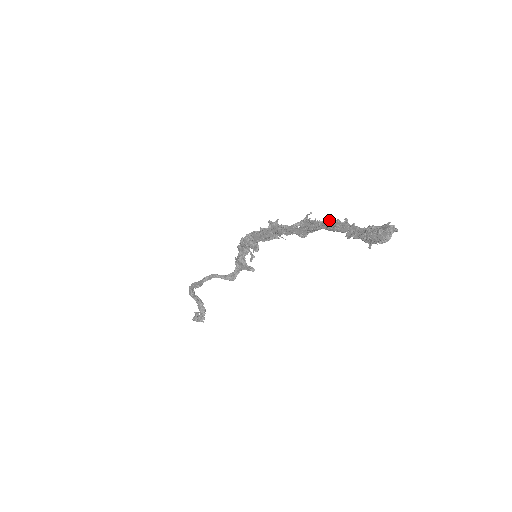
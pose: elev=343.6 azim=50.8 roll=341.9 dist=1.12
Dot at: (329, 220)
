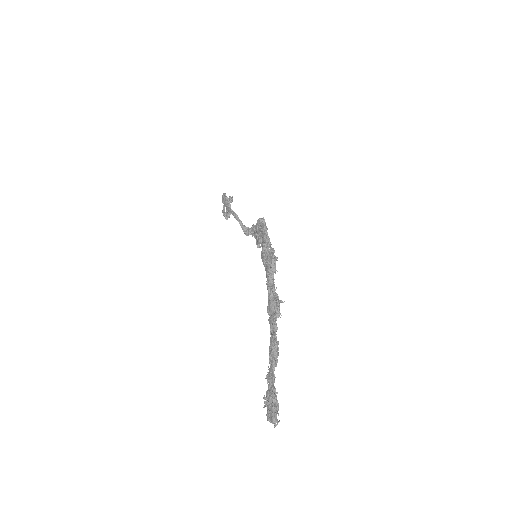
Dot at: (274, 342)
